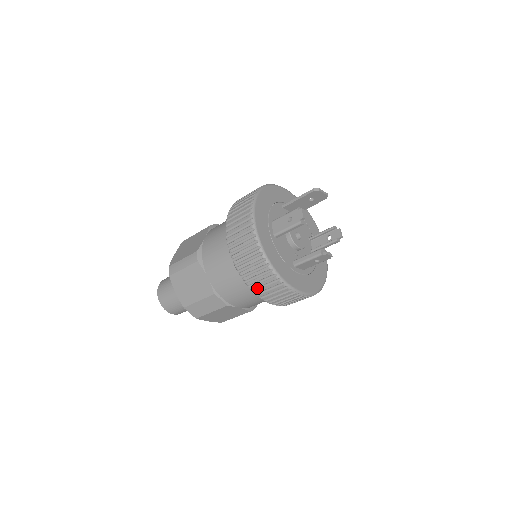
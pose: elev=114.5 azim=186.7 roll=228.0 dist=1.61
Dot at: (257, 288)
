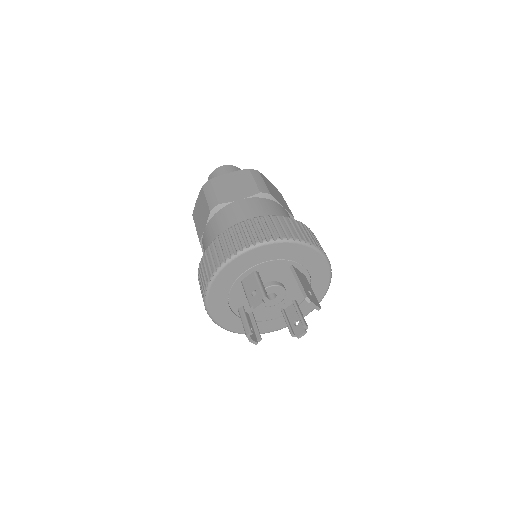
Dot at: occluded
